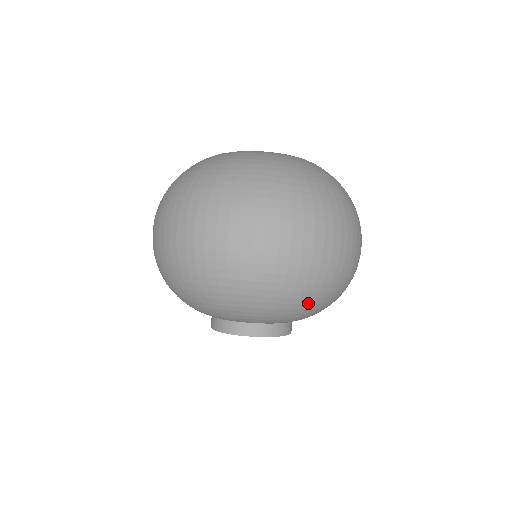
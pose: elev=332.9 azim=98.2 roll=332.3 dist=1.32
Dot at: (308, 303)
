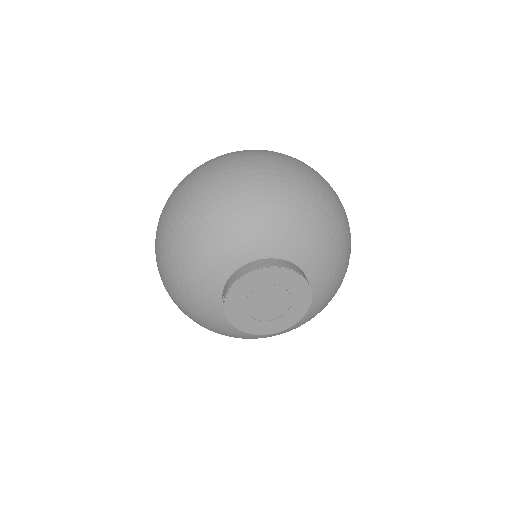
Dot at: (332, 230)
